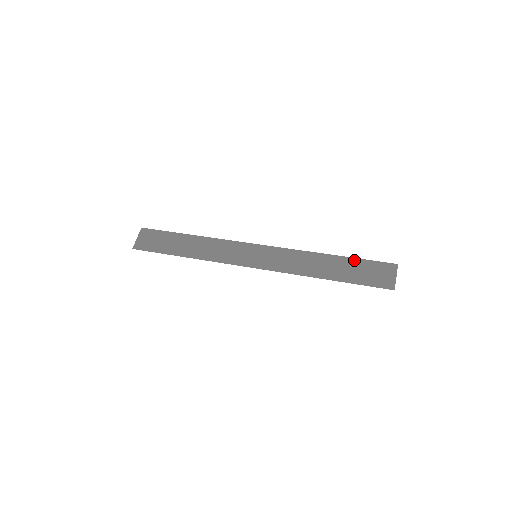
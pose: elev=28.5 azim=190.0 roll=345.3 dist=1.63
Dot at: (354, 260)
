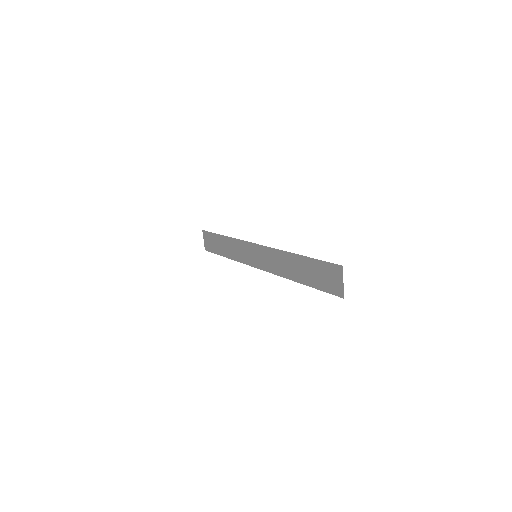
Dot at: (311, 260)
